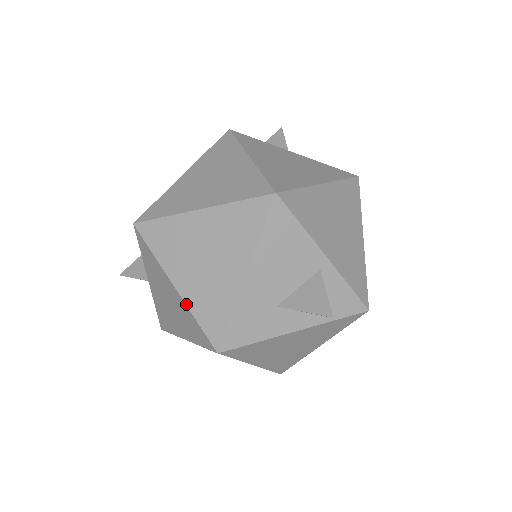
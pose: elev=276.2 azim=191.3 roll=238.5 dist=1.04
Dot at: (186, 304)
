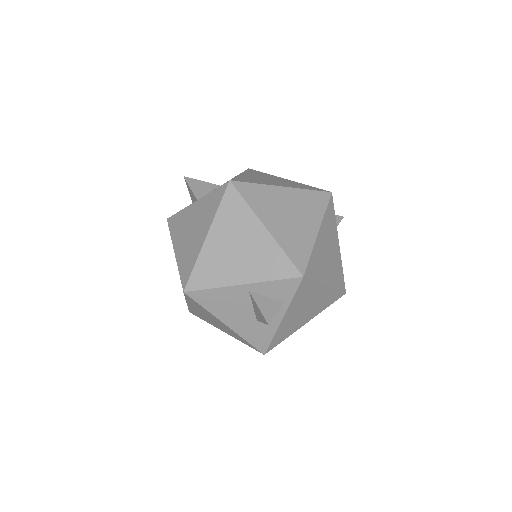
Dot at: (235, 338)
